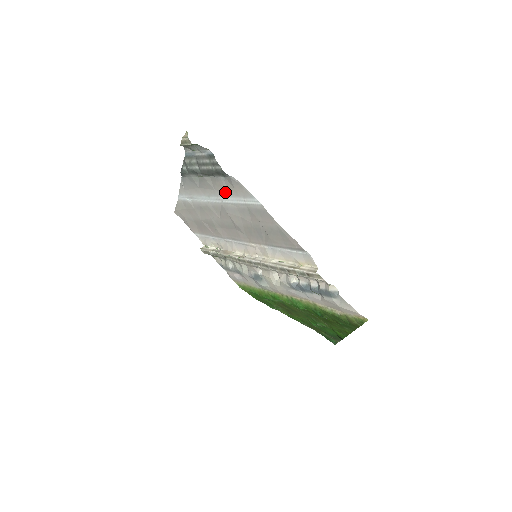
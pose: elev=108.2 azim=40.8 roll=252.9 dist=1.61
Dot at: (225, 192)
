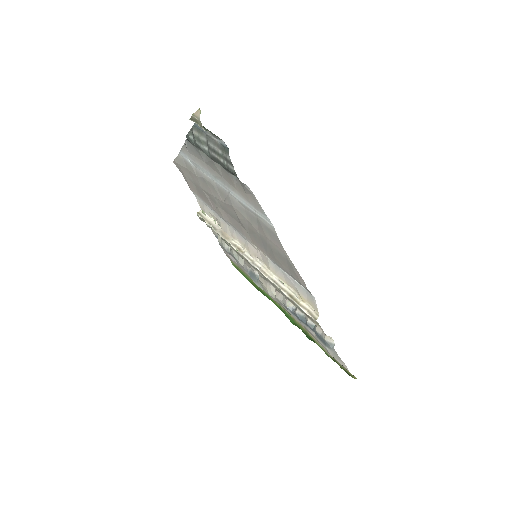
Dot at: (234, 188)
